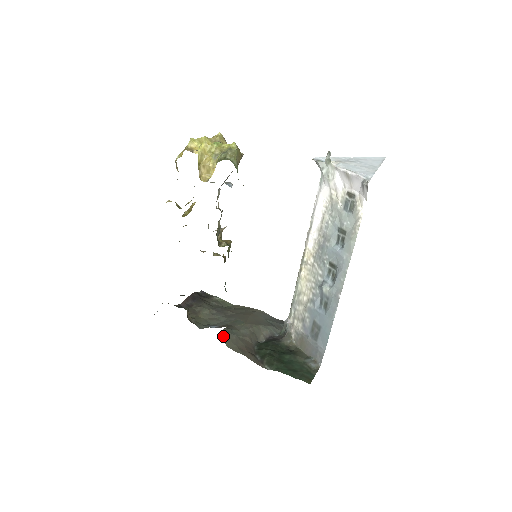
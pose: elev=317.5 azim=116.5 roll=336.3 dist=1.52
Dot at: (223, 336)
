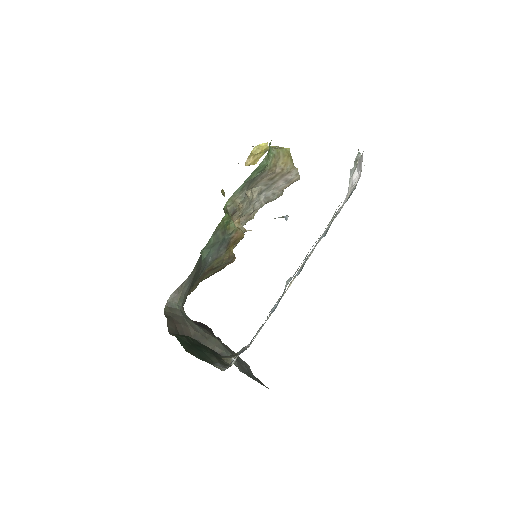
Dot at: (170, 303)
